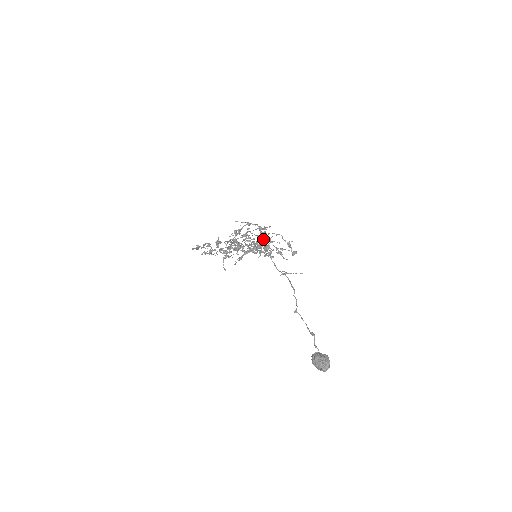
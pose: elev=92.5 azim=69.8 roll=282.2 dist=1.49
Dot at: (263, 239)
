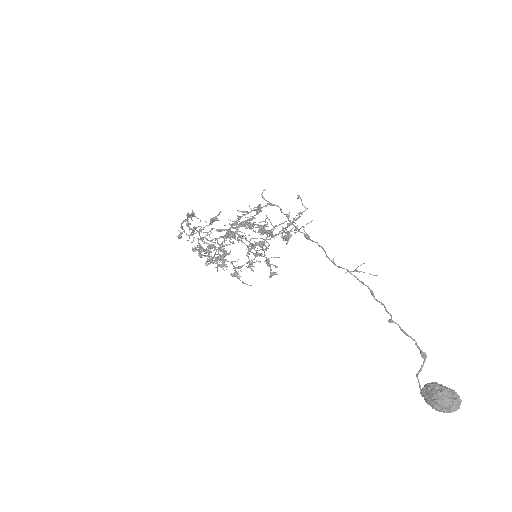
Dot at: occluded
